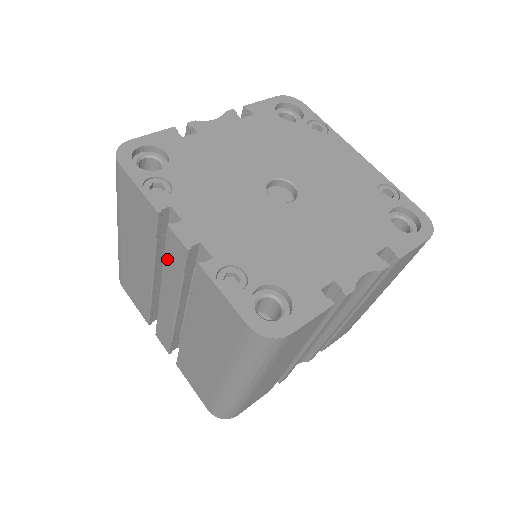
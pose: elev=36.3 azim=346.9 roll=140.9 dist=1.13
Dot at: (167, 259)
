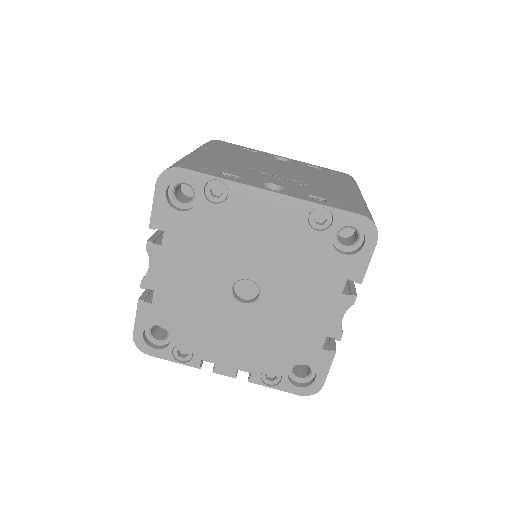
Dot at: occluded
